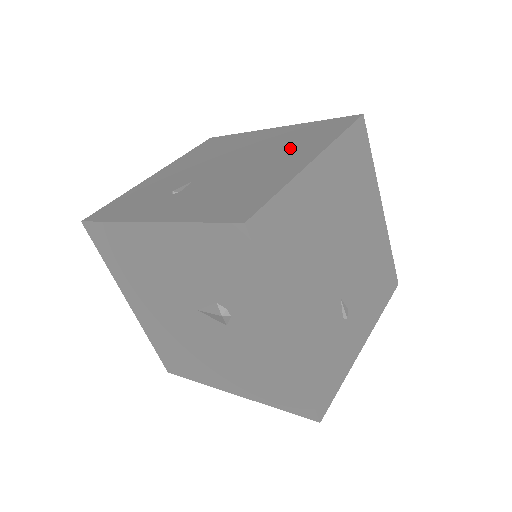
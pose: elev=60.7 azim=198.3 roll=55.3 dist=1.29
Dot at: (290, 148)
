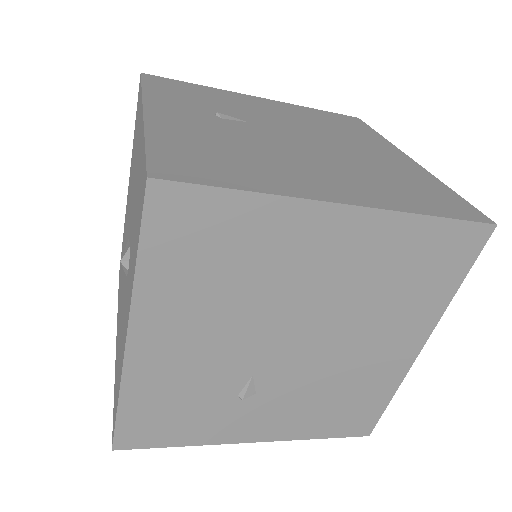
Dot at: (364, 178)
